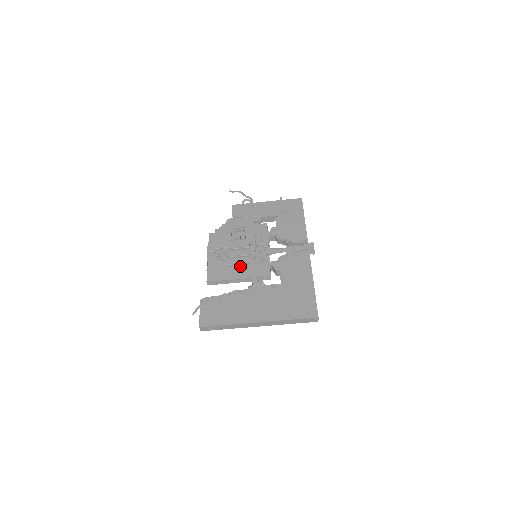
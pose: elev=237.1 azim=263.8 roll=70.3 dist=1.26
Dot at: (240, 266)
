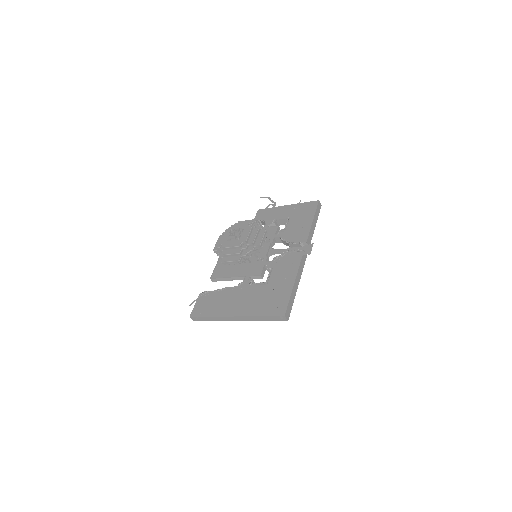
Dot at: (241, 265)
